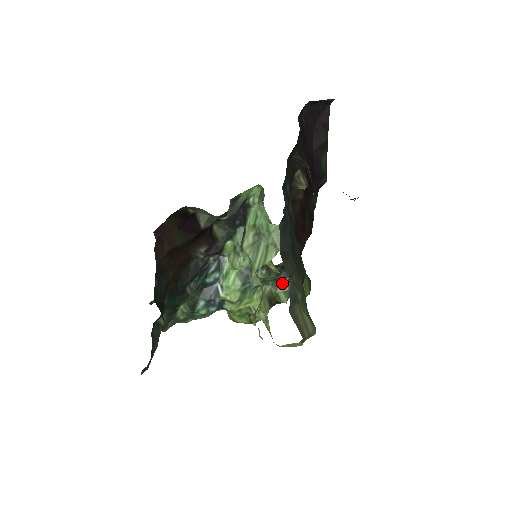
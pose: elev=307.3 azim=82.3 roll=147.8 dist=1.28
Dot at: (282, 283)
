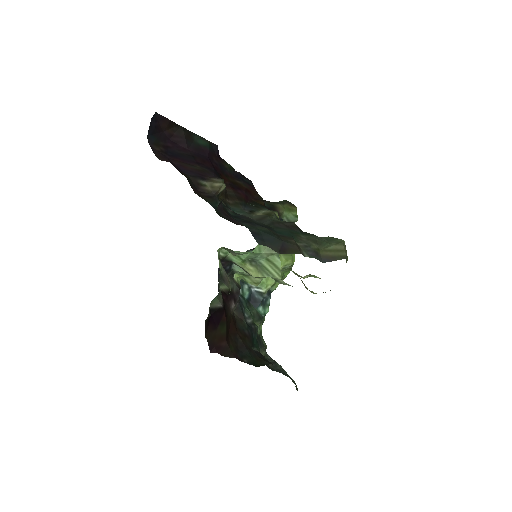
Dot at: occluded
